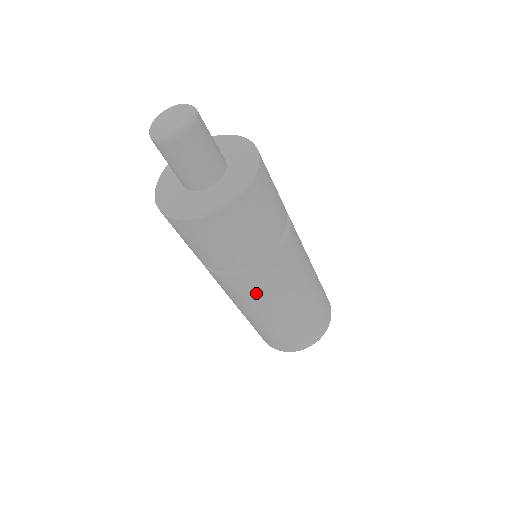
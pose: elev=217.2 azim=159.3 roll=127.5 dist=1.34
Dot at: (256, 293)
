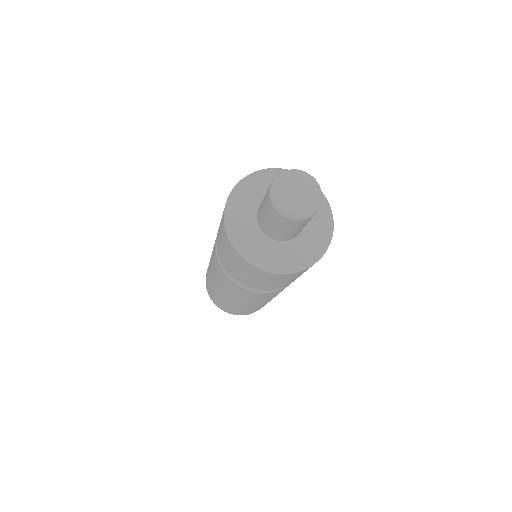
Dot at: occluded
